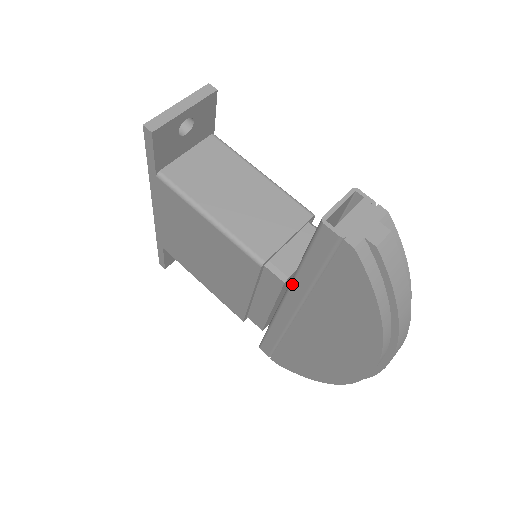
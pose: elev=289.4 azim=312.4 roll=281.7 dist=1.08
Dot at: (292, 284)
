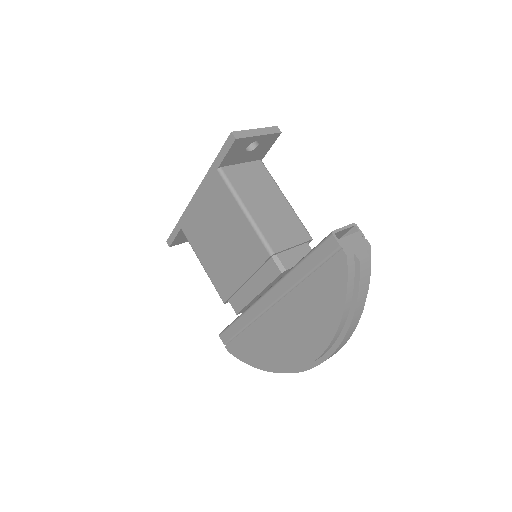
Dot at: (284, 278)
